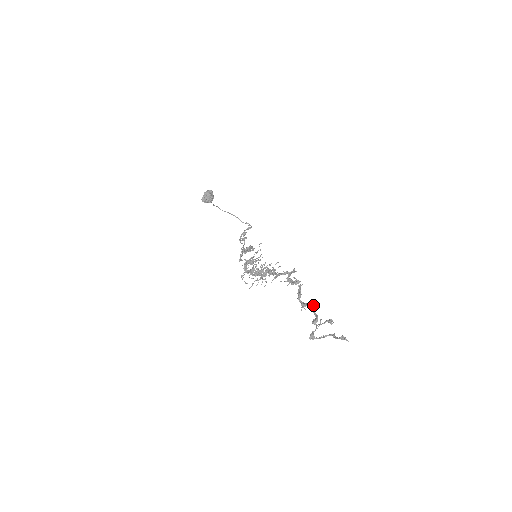
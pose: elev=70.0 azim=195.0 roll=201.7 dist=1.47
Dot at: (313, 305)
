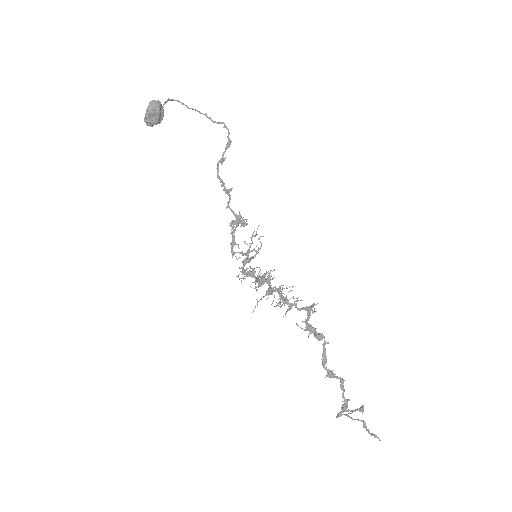
Dot at: (342, 386)
